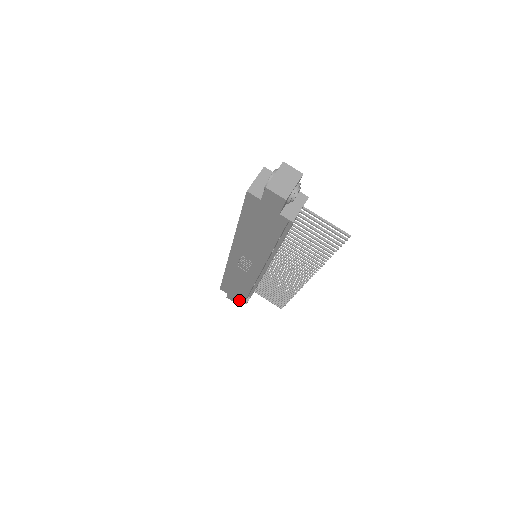
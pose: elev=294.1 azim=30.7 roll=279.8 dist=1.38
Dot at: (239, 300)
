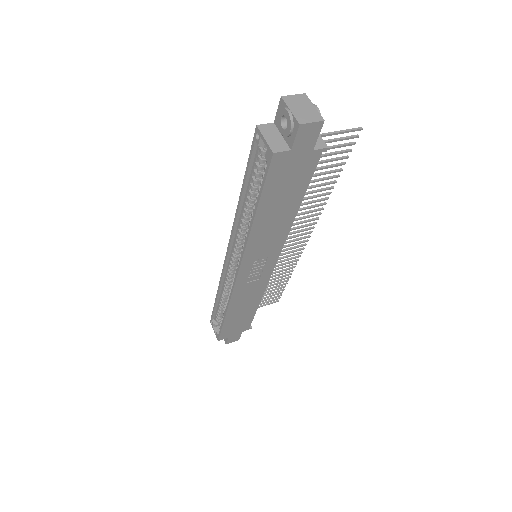
Dot at: (243, 331)
